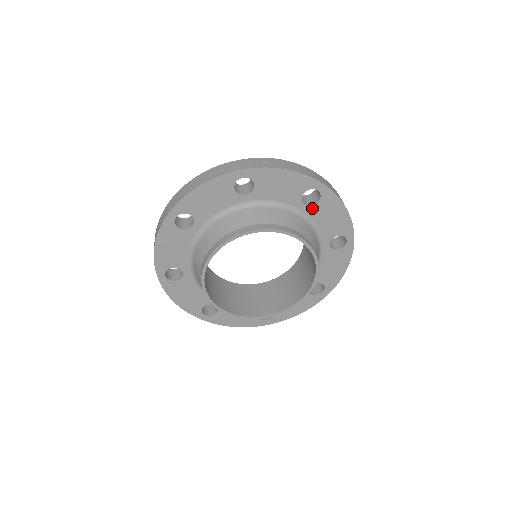
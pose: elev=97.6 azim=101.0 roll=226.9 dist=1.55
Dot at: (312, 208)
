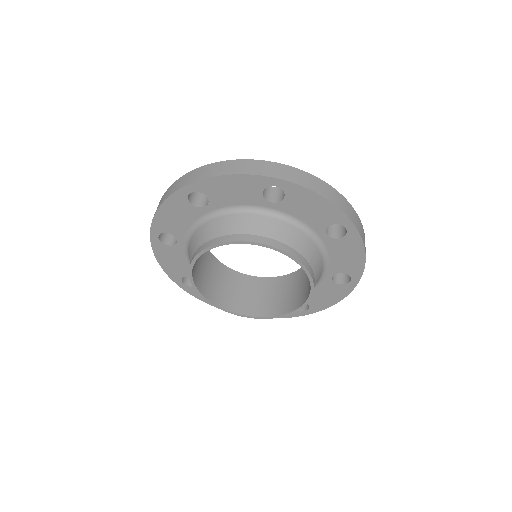
Dot at: (332, 240)
